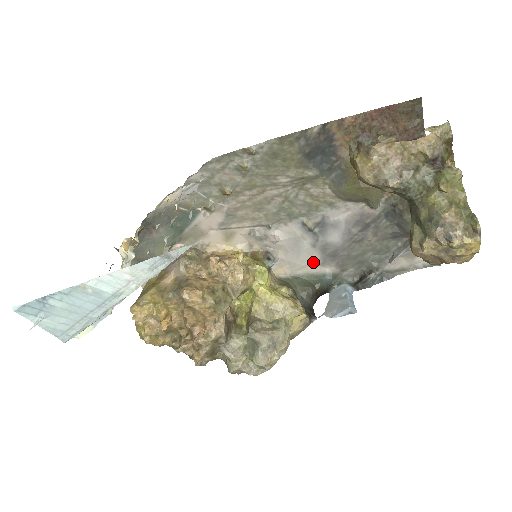
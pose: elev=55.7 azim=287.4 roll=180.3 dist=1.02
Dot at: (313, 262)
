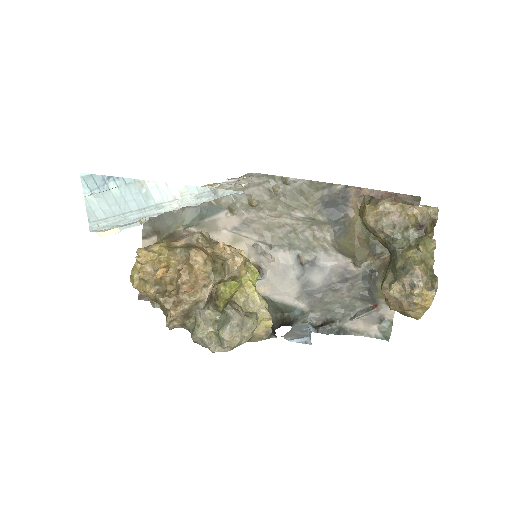
Dot at: (291, 293)
